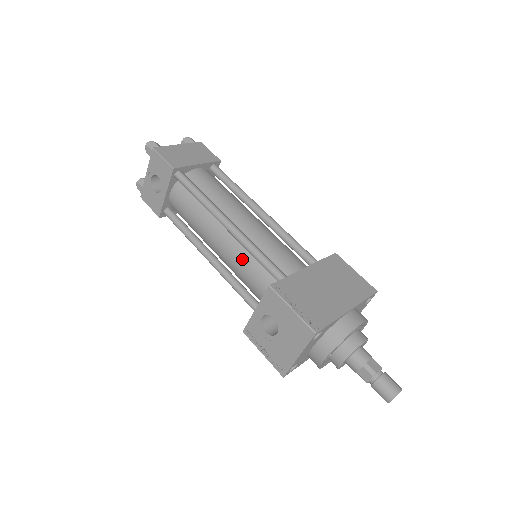
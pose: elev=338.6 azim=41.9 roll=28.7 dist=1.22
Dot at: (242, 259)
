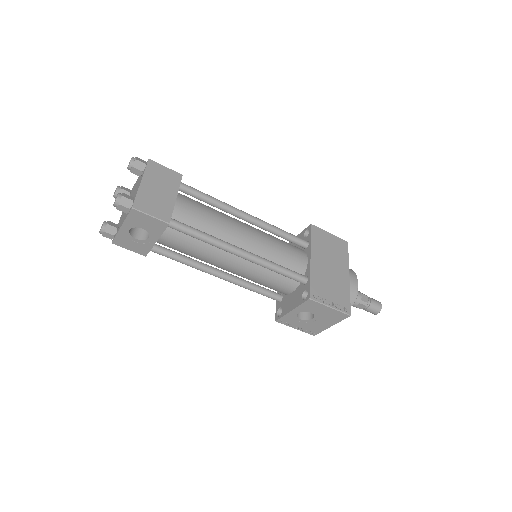
Dot at: (260, 273)
